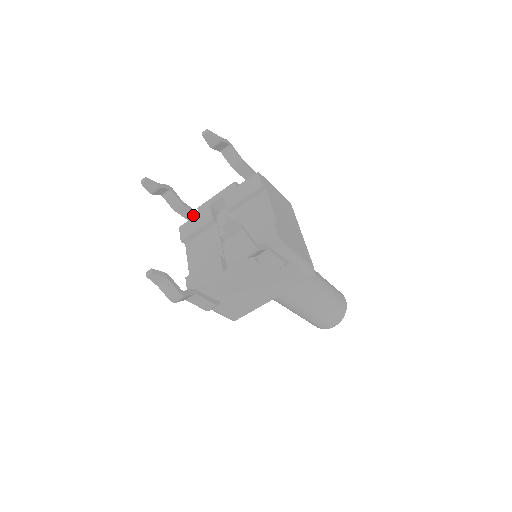
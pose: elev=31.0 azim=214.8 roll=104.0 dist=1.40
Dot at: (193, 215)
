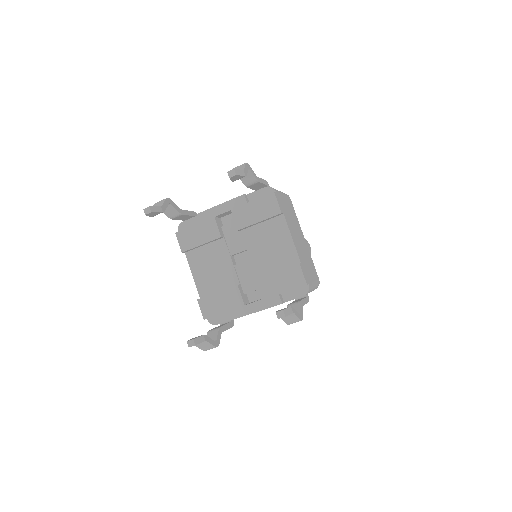
Dot at: (188, 217)
